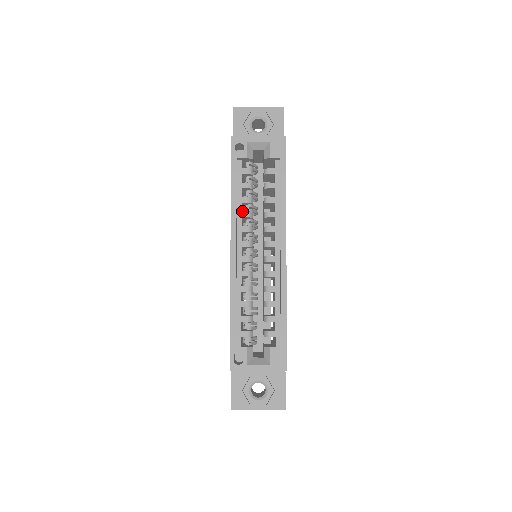
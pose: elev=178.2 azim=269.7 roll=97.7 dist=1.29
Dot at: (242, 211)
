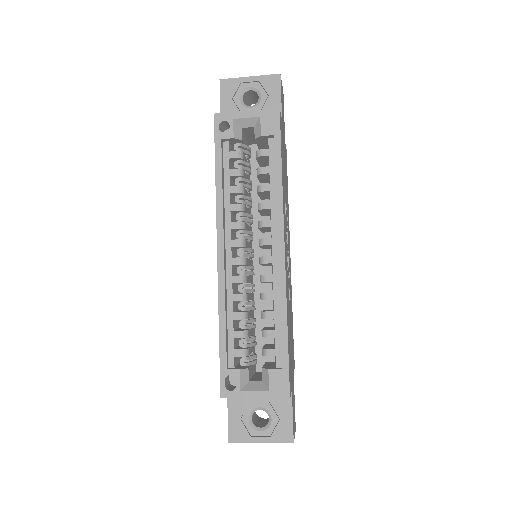
Dot at: (234, 203)
